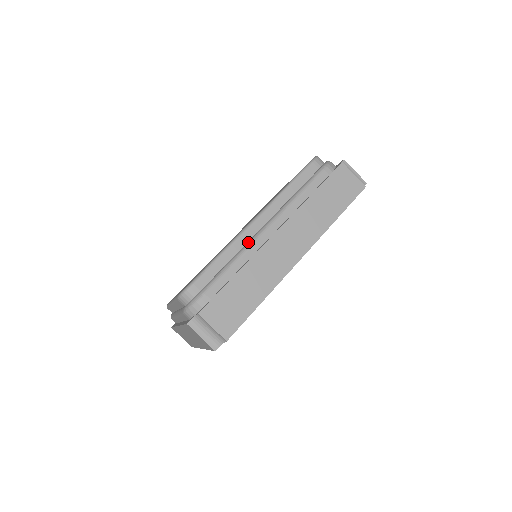
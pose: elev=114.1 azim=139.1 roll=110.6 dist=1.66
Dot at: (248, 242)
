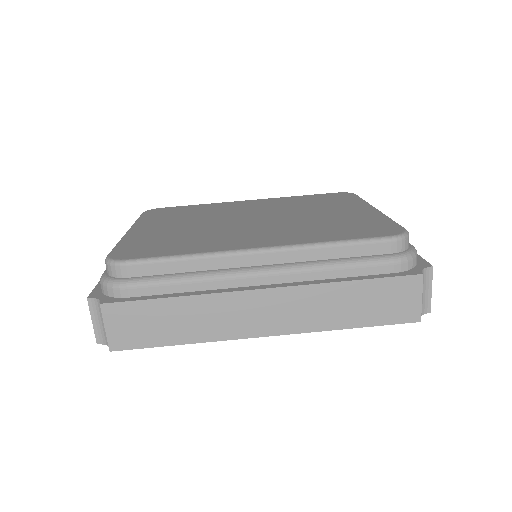
Dot at: (225, 270)
